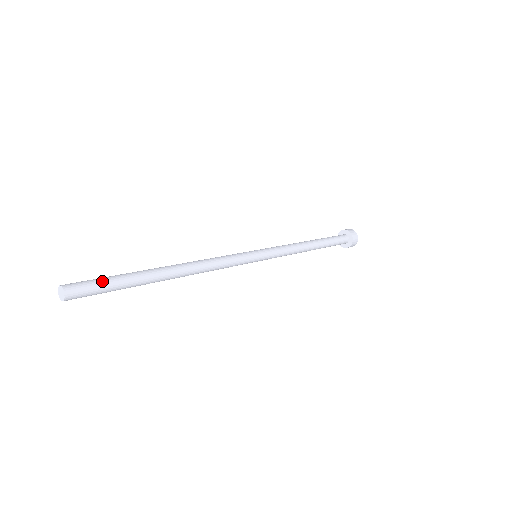
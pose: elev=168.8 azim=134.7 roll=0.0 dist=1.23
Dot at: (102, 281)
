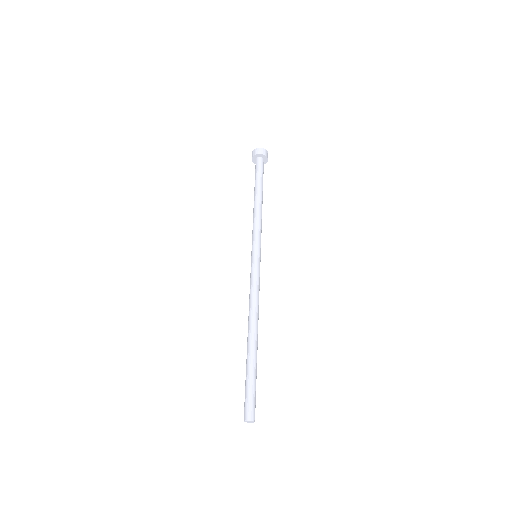
Dot at: (252, 391)
